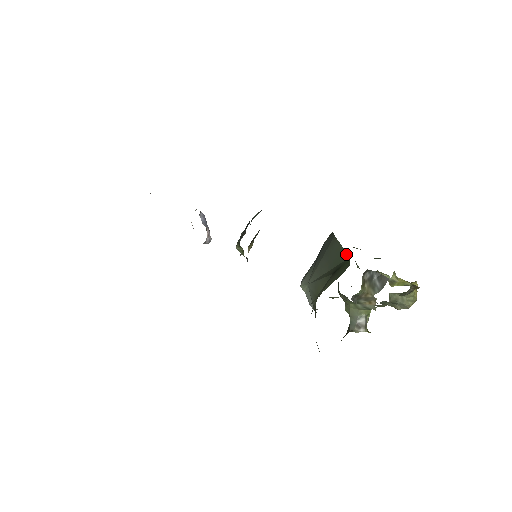
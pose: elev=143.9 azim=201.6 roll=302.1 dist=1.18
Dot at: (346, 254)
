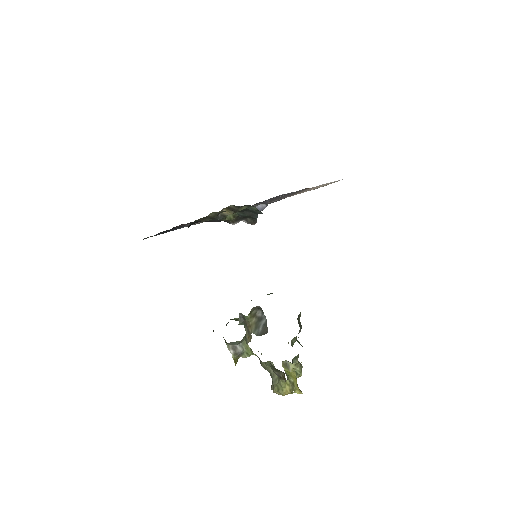
Dot at: (270, 293)
